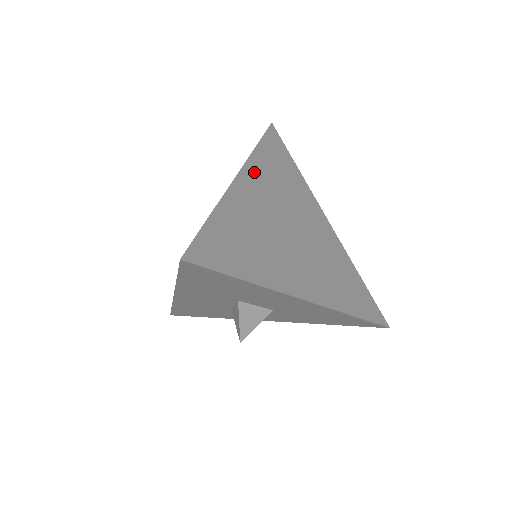
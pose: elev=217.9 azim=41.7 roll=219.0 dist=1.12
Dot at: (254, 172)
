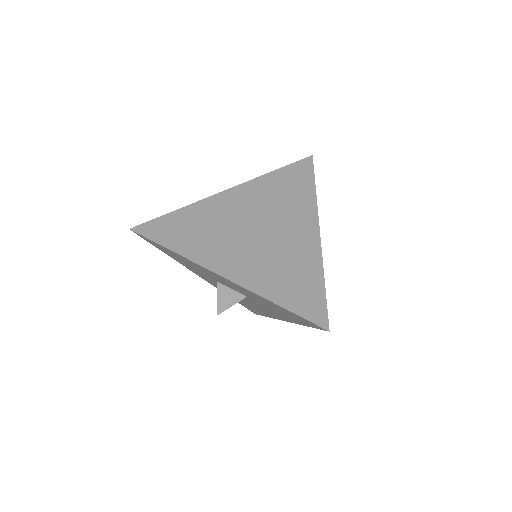
Dot at: (248, 189)
